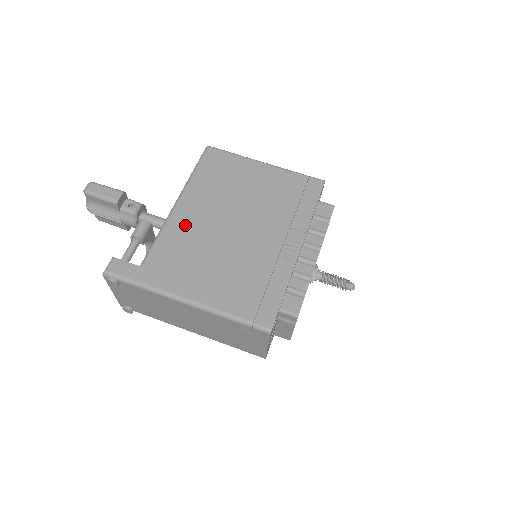
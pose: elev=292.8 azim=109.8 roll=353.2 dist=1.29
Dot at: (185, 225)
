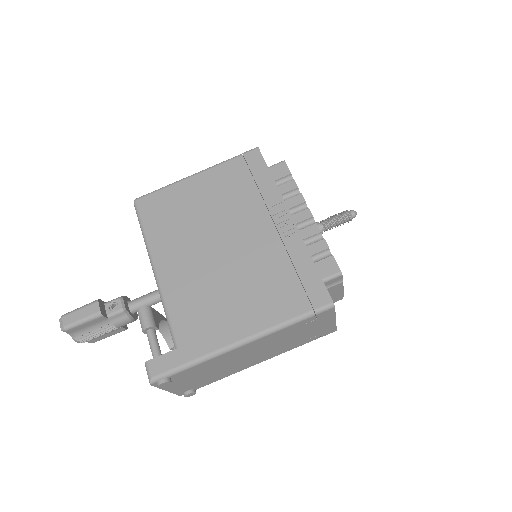
Dot at: (180, 281)
